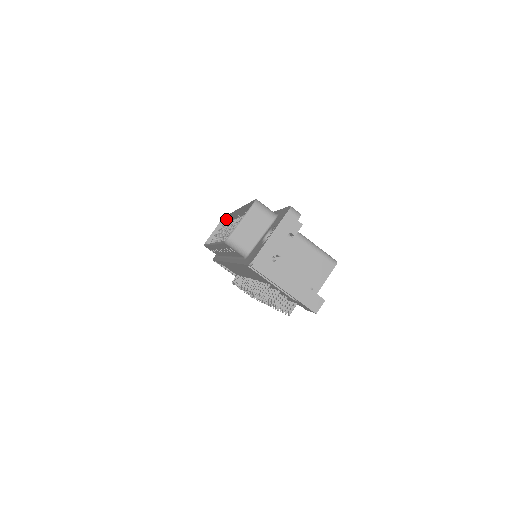
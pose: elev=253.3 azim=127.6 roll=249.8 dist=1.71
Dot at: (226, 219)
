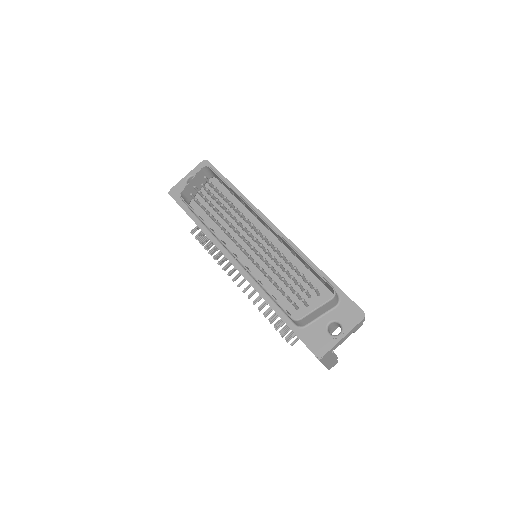
Dot at: (210, 169)
